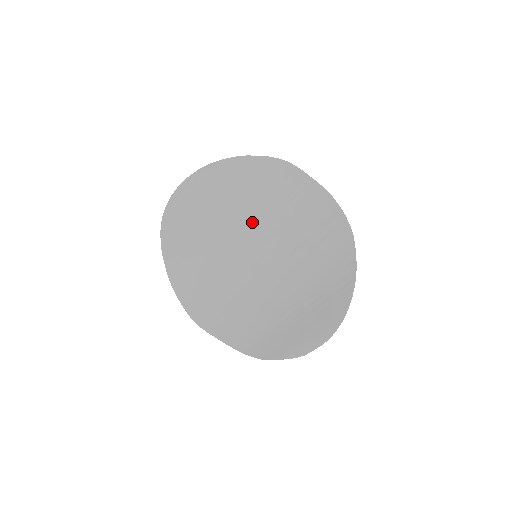
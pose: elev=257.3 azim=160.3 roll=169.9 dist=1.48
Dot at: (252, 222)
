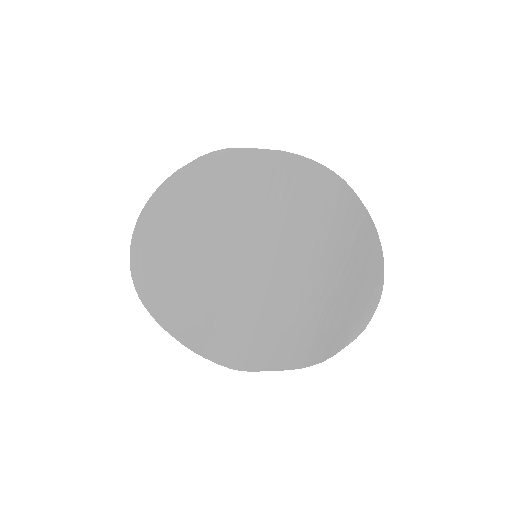
Dot at: (228, 238)
